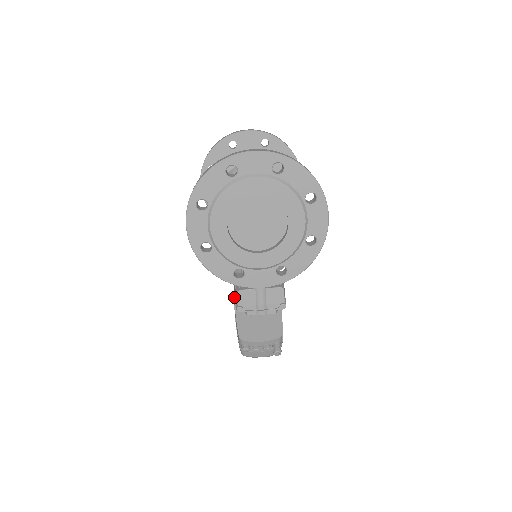
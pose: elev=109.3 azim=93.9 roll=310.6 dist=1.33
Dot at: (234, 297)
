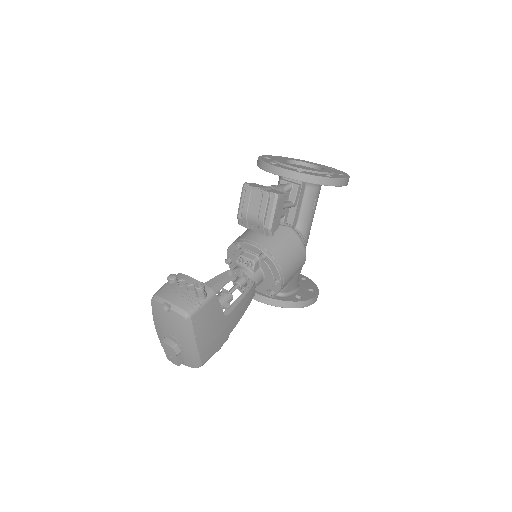
Dot at: occluded
